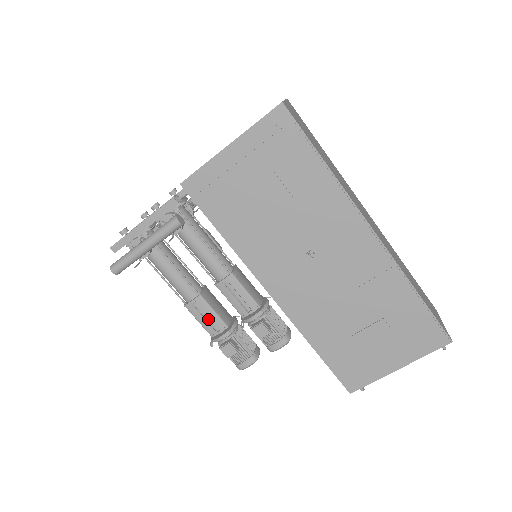
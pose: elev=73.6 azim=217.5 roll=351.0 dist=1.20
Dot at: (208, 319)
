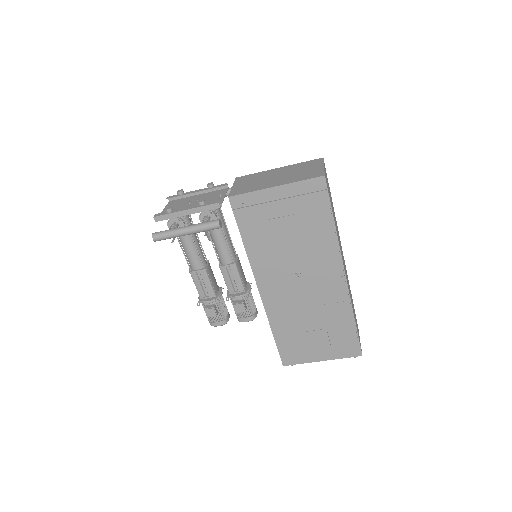
Dot at: (203, 286)
